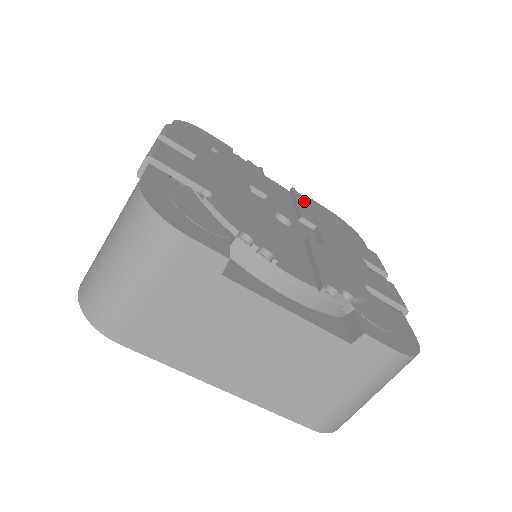
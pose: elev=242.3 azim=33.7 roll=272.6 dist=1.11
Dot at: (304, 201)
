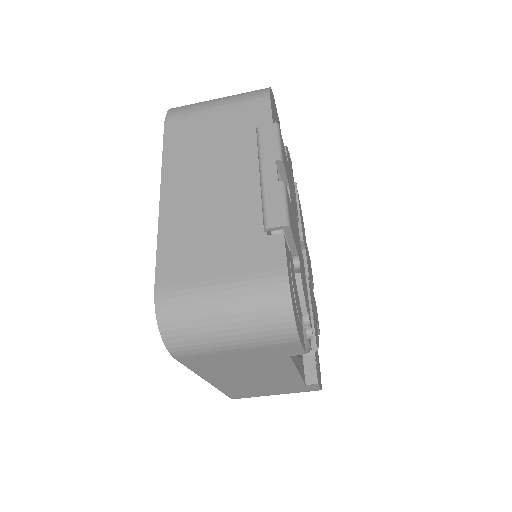
Dot at: occluded
